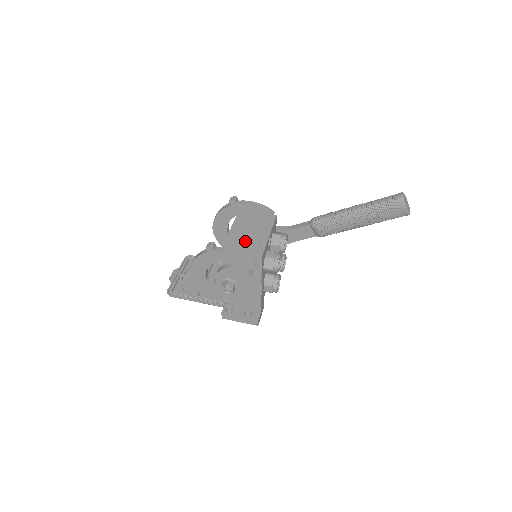
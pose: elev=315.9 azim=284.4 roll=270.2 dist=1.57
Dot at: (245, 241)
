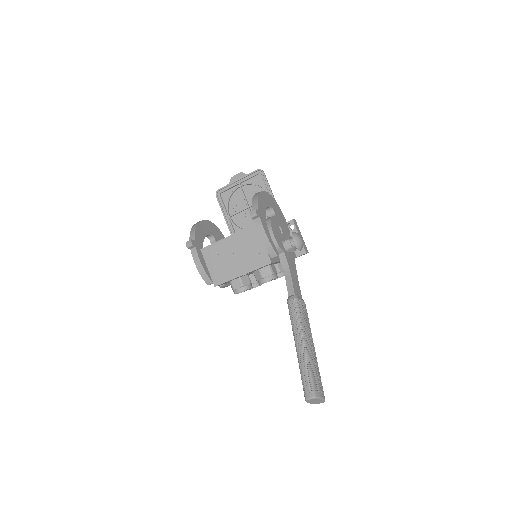
Dot at: (222, 261)
